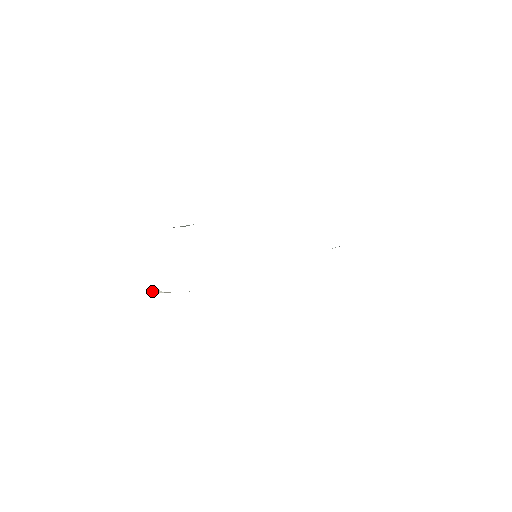
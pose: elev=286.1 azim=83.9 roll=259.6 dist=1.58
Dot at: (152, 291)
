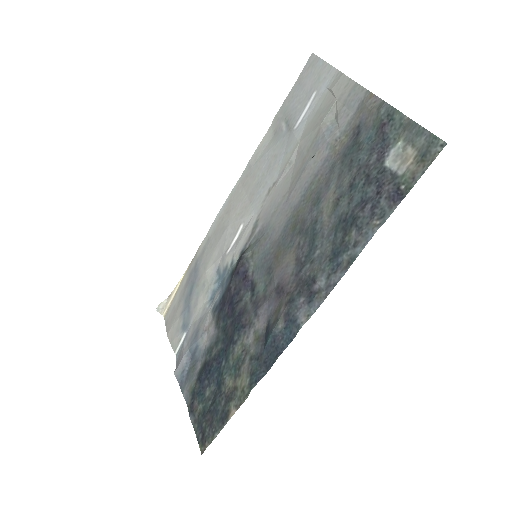
Dot at: (158, 310)
